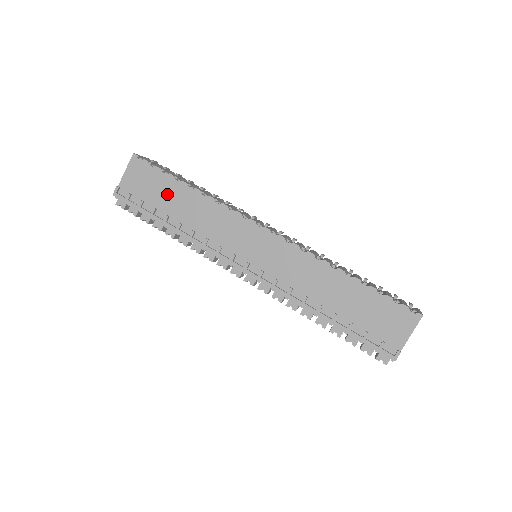
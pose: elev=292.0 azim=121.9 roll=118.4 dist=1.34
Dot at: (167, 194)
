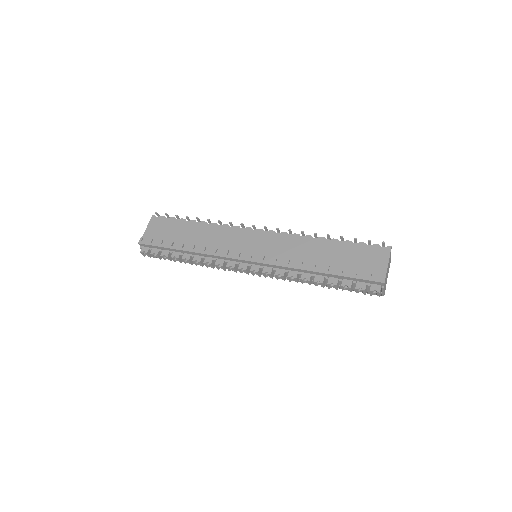
Dot at: (181, 231)
